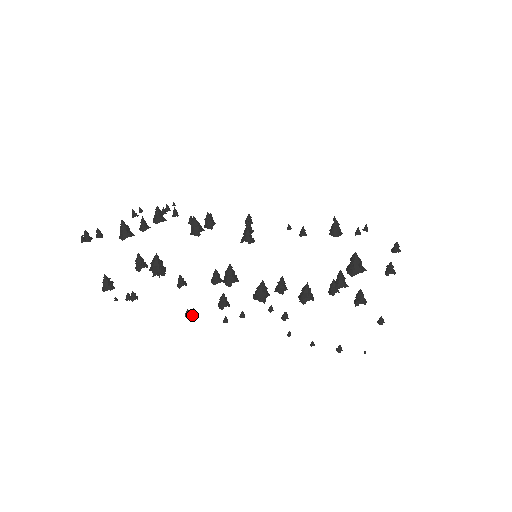
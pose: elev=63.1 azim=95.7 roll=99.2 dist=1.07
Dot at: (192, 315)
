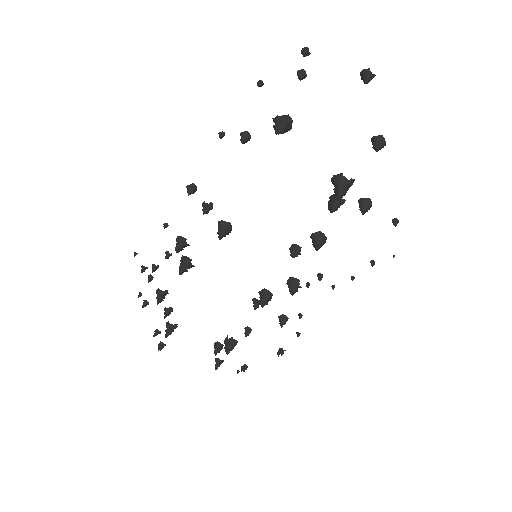
Dot at: (282, 353)
